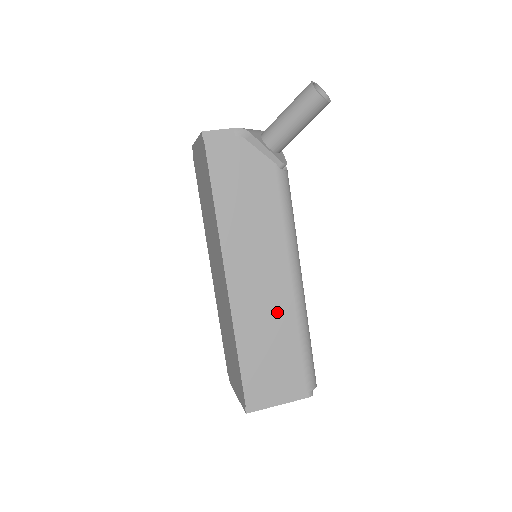
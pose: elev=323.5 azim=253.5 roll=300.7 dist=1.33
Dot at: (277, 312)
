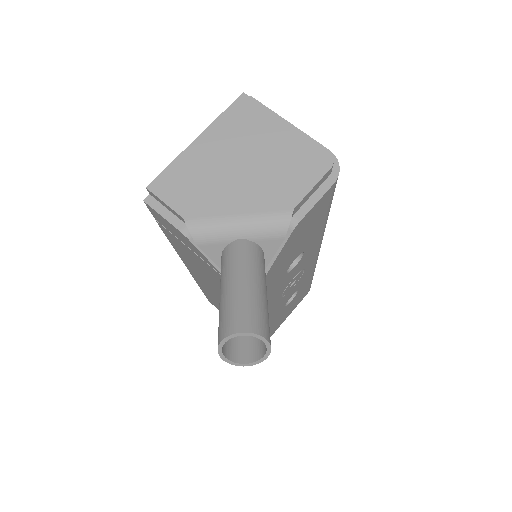
Dot at: occluded
